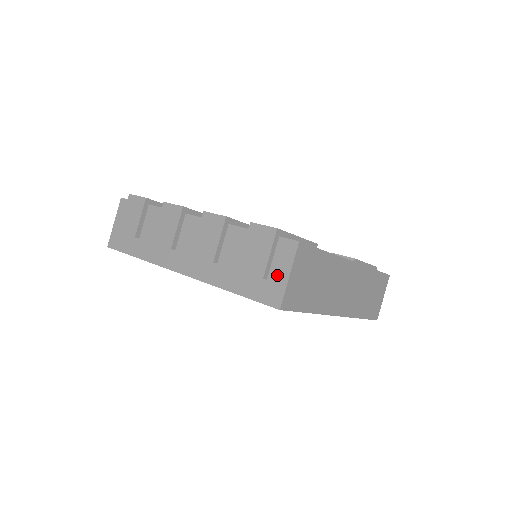
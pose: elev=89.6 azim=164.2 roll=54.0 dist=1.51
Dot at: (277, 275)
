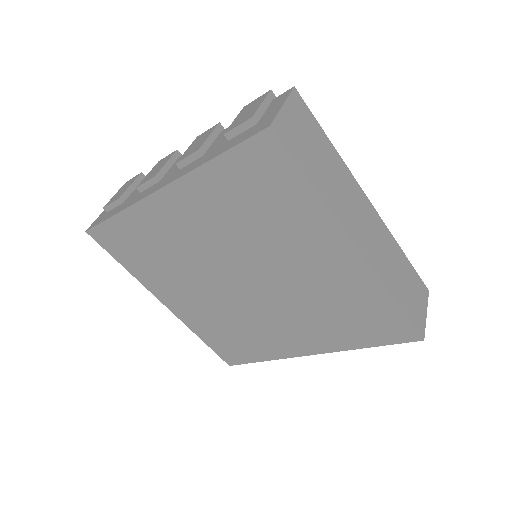
Dot at: (269, 114)
